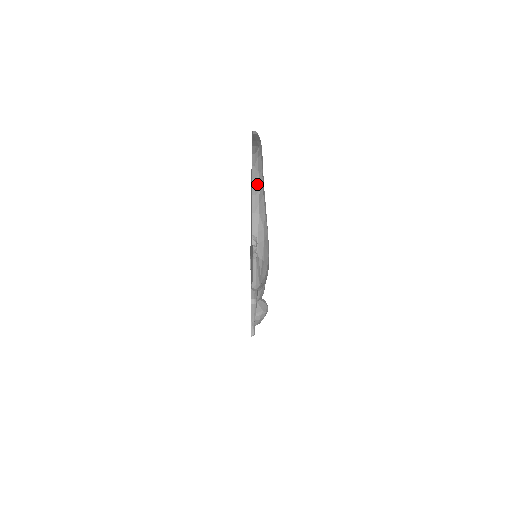
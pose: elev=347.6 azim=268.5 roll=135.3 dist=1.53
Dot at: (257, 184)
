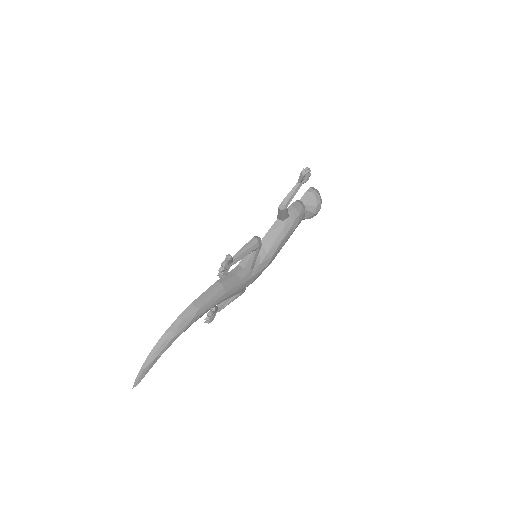
Dot at: occluded
